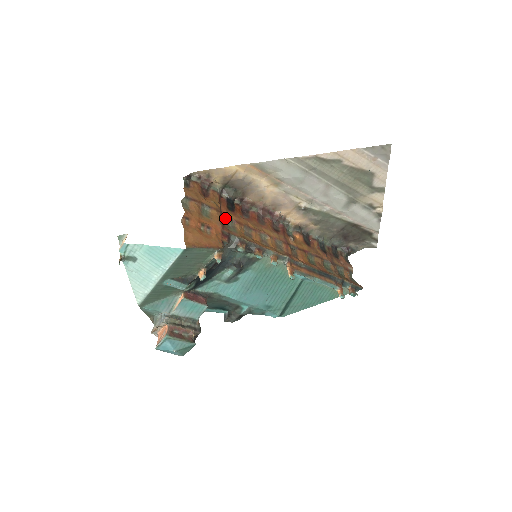
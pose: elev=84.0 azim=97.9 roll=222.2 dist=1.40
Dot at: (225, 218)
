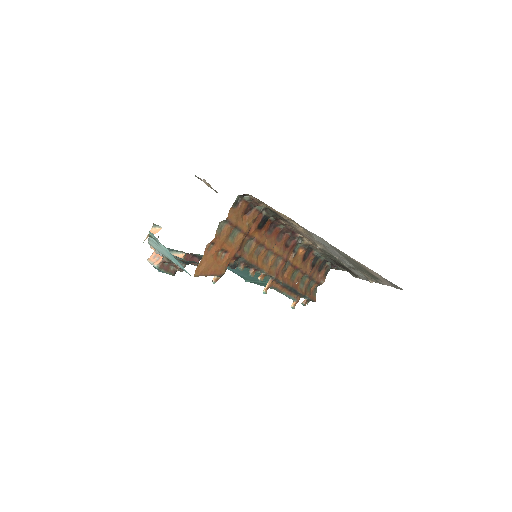
Dot at: (248, 237)
